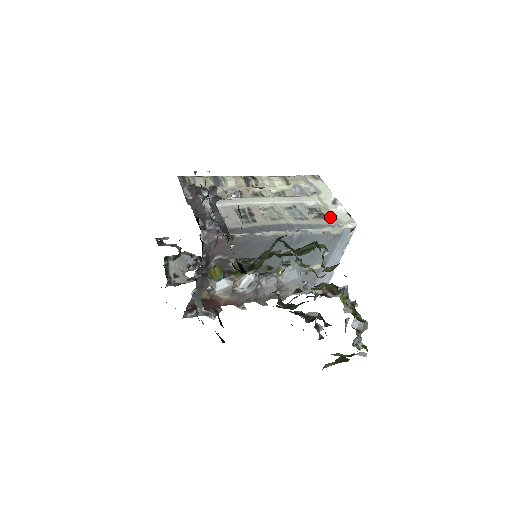
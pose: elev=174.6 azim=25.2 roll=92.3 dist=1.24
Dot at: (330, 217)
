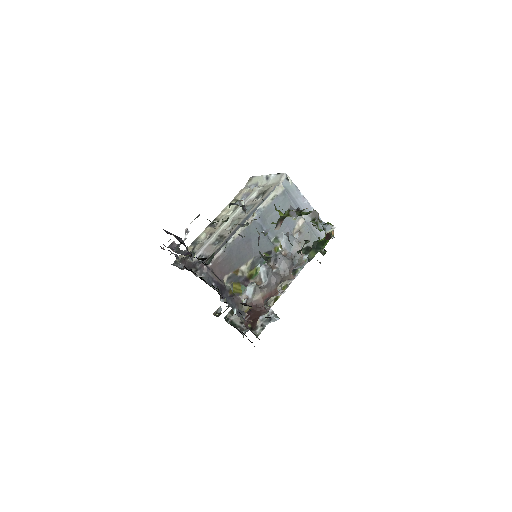
Dot at: (269, 188)
